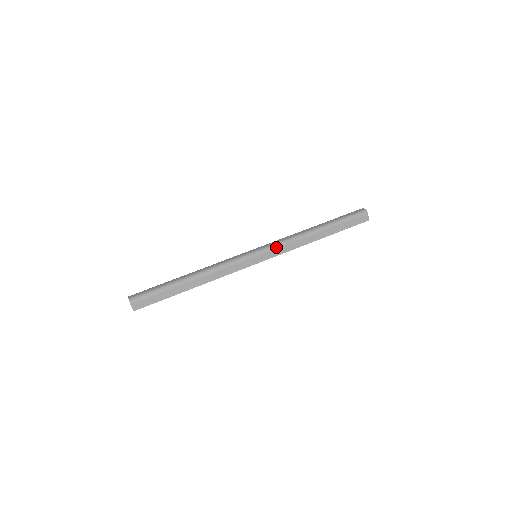
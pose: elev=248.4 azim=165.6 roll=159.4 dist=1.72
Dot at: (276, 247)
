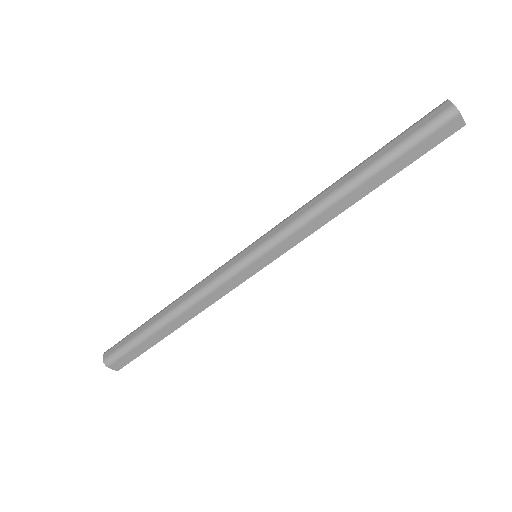
Dot at: (282, 239)
